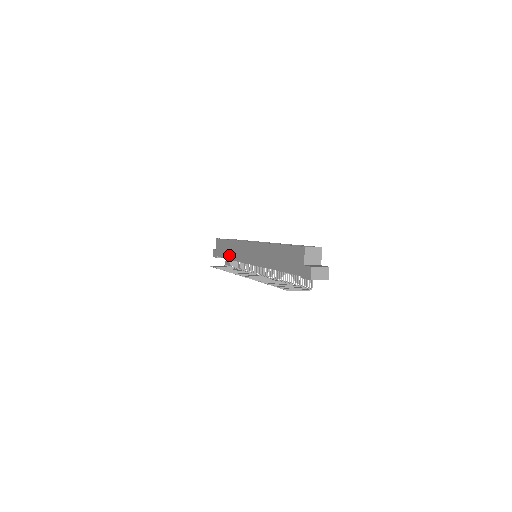
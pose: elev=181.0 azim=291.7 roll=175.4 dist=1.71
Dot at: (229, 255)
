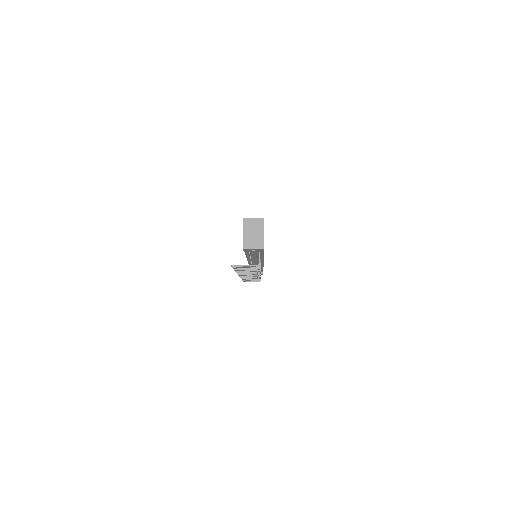
Dot at: occluded
